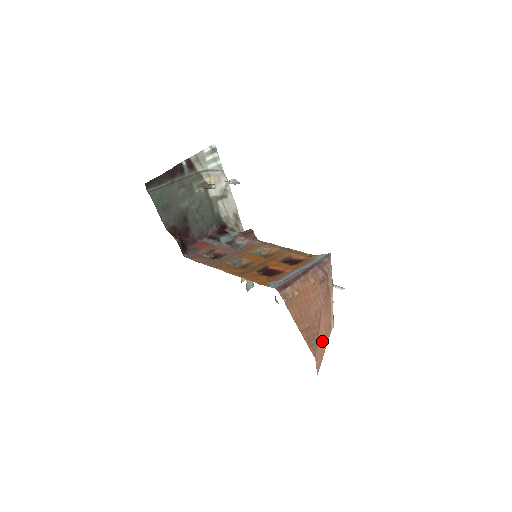
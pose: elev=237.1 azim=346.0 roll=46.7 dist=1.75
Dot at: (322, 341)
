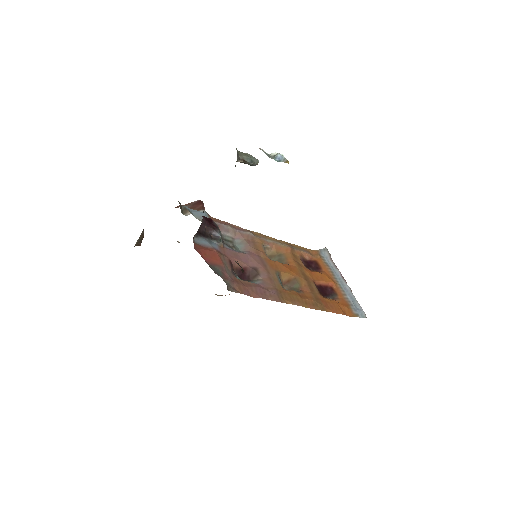
Dot at: occluded
